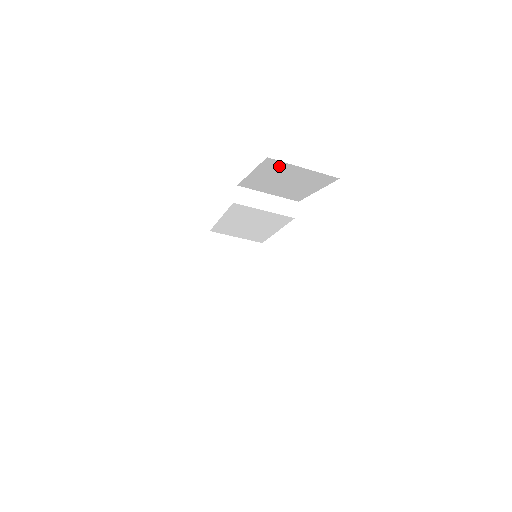
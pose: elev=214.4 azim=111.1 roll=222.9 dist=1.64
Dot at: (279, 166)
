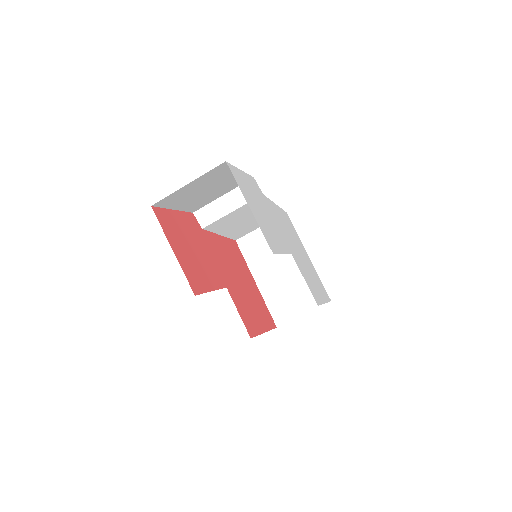
Dot at: (173, 197)
